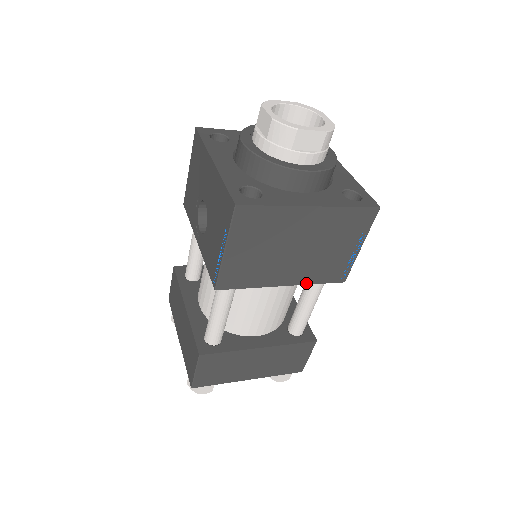
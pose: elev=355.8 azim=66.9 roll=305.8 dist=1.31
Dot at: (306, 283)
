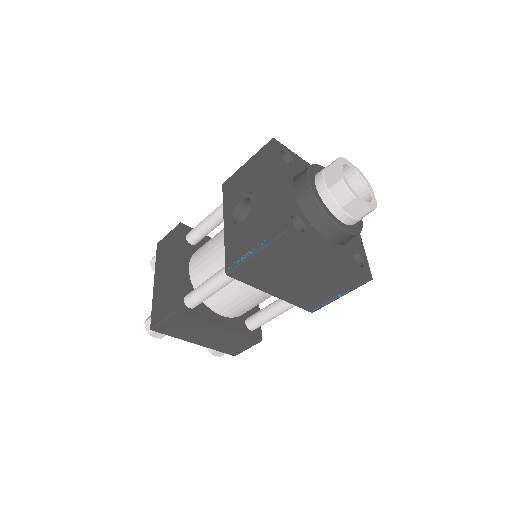
Dot at: (288, 301)
